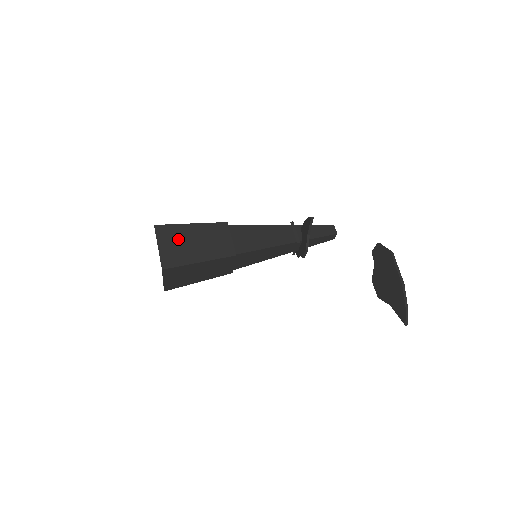
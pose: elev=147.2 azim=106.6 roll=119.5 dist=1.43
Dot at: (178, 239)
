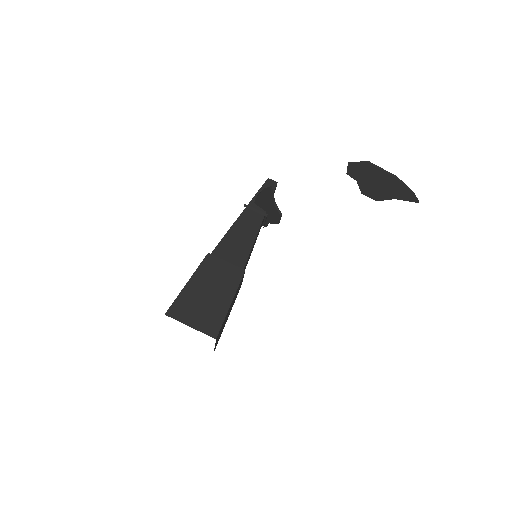
Dot at: (195, 305)
